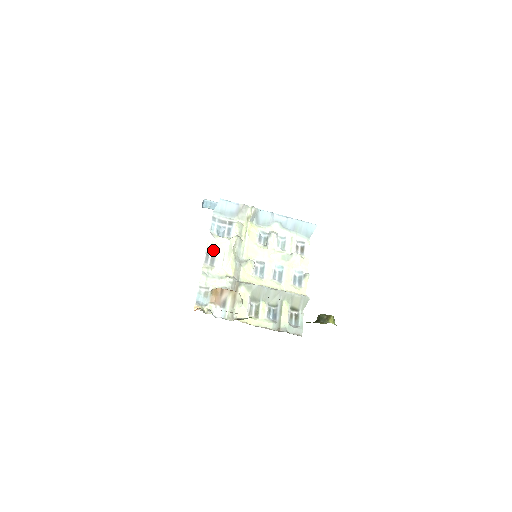
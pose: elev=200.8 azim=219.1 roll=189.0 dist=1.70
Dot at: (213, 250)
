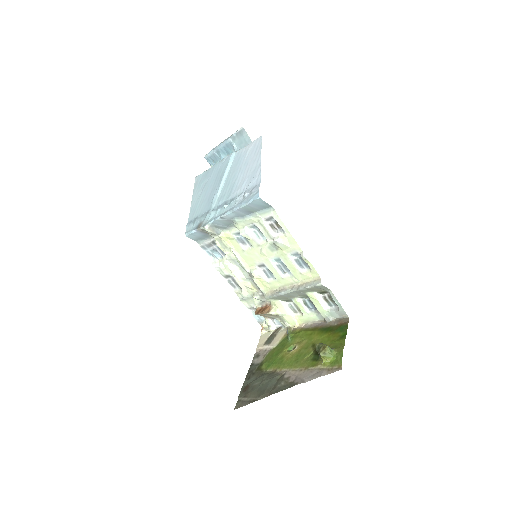
Dot at: (228, 276)
